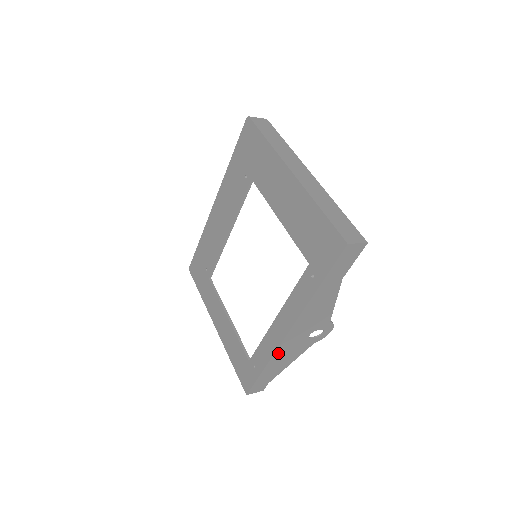
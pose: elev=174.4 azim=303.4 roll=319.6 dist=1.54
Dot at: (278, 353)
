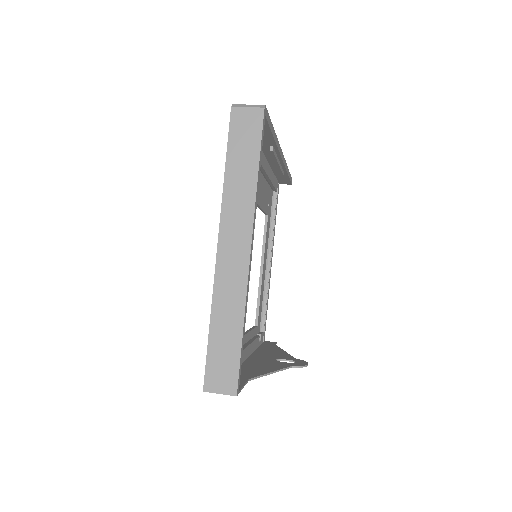
Dot at: occluded
